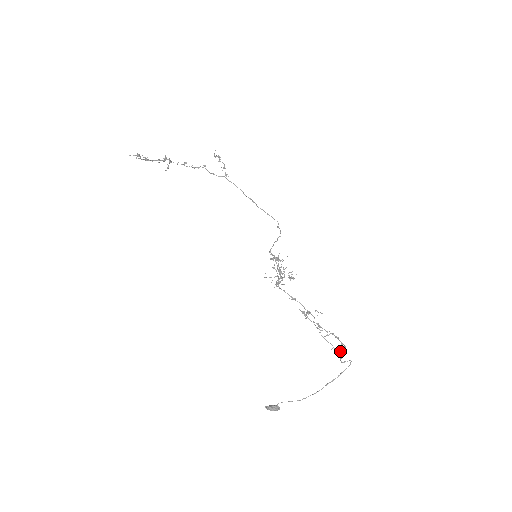
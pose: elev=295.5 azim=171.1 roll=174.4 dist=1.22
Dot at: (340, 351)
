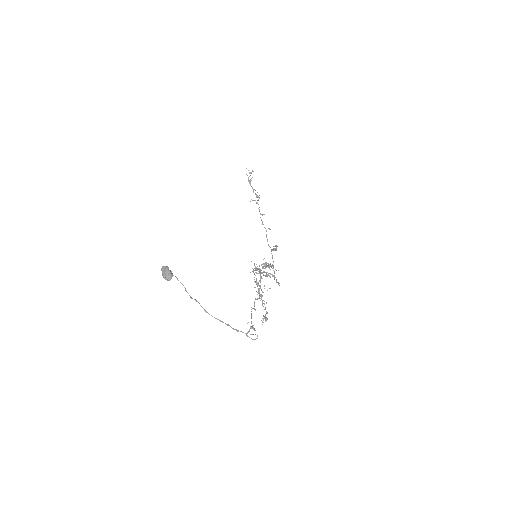
Dot at: occluded
